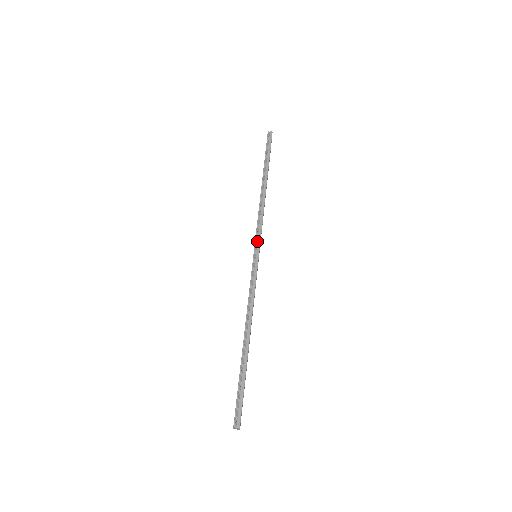
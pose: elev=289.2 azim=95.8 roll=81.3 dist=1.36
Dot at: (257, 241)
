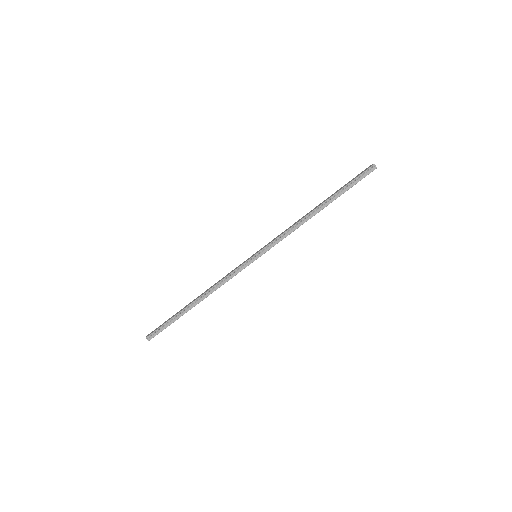
Dot at: (266, 248)
